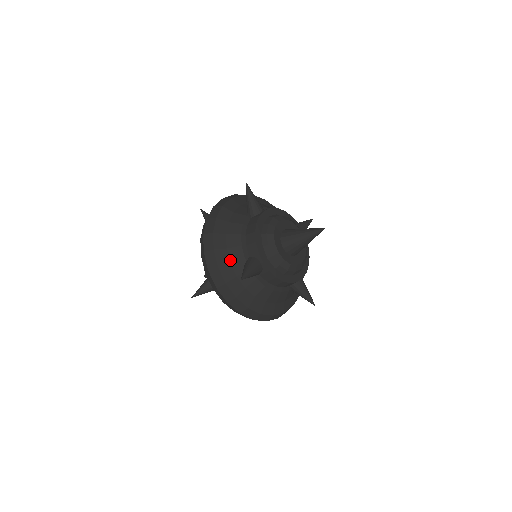
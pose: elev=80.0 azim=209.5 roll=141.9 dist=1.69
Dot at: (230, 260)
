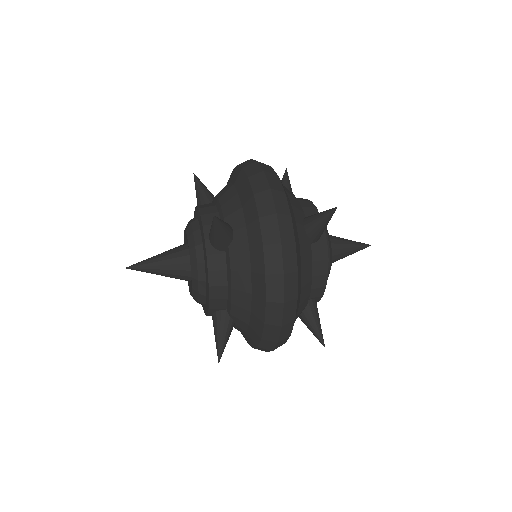
Dot at: (290, 201)
